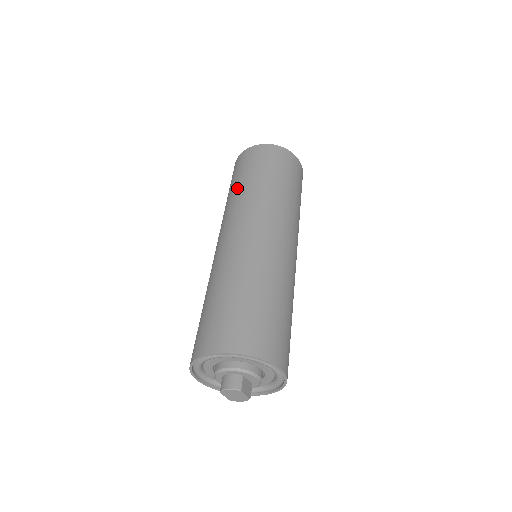
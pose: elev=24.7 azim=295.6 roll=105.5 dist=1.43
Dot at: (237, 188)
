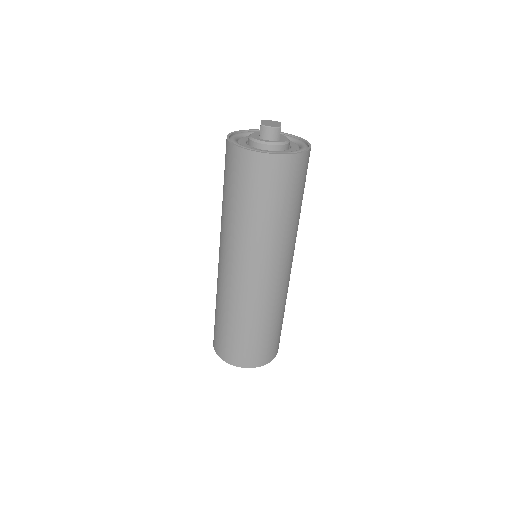
Dot at: occluded
